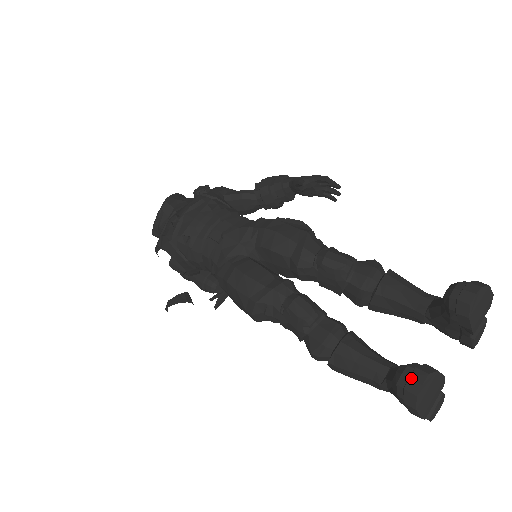
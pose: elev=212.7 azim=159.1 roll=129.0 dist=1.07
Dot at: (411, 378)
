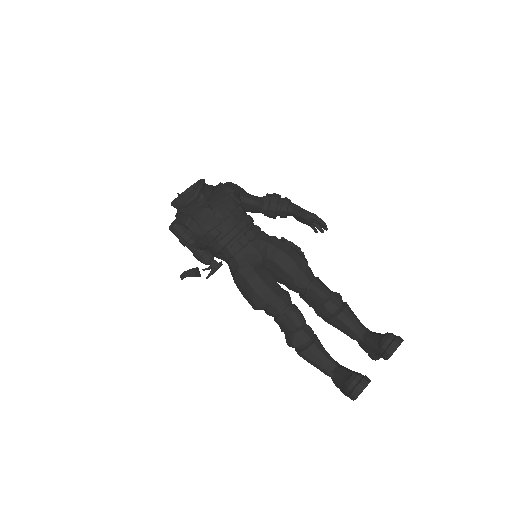
Dot at: (361, 383)
